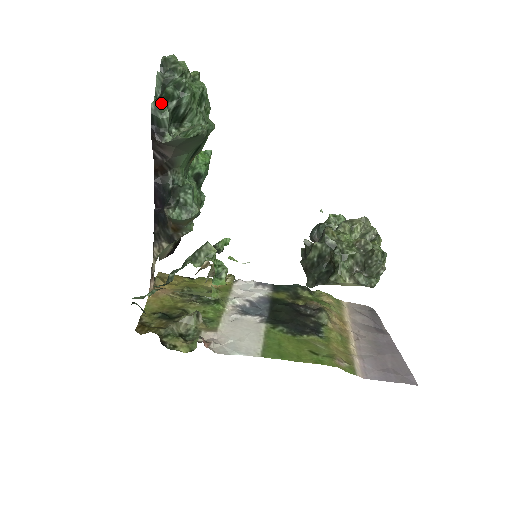
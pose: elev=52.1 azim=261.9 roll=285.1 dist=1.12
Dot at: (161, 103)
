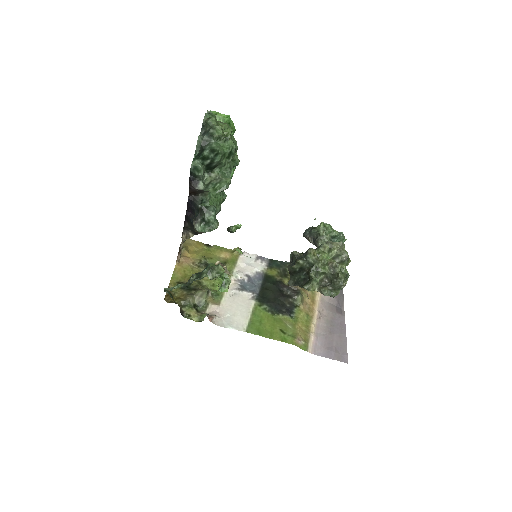
Dot at: (198, 165)
